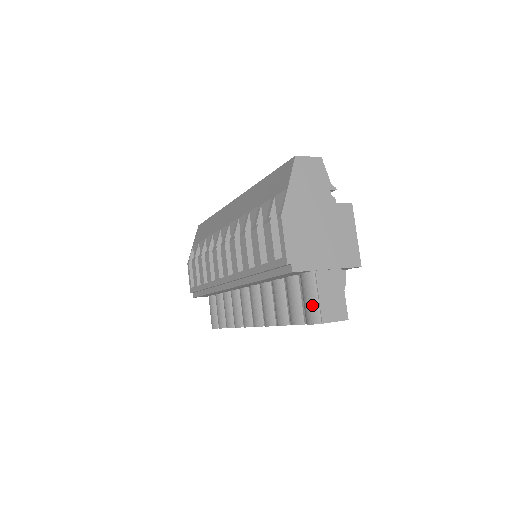
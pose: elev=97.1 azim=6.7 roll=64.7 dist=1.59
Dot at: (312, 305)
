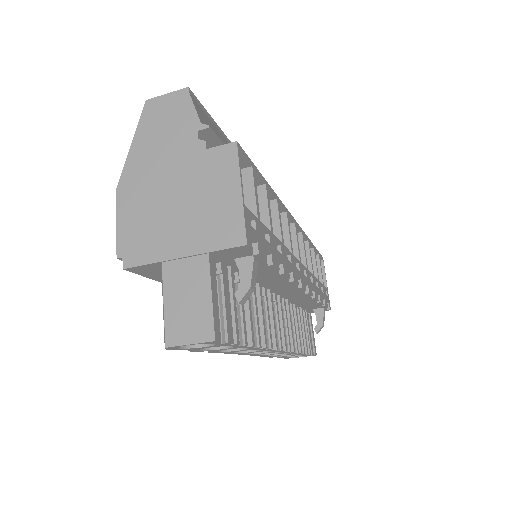
Dot at: (163, 318)
